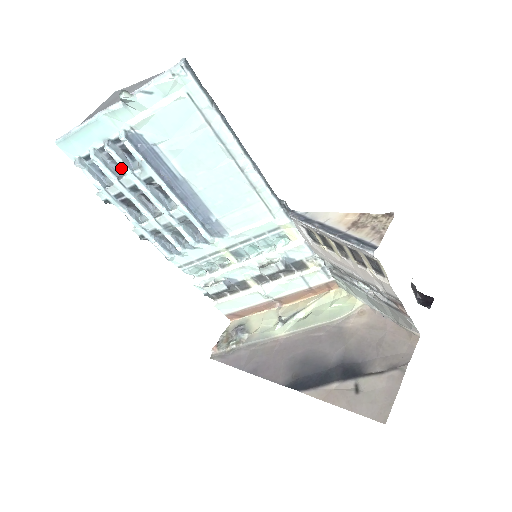
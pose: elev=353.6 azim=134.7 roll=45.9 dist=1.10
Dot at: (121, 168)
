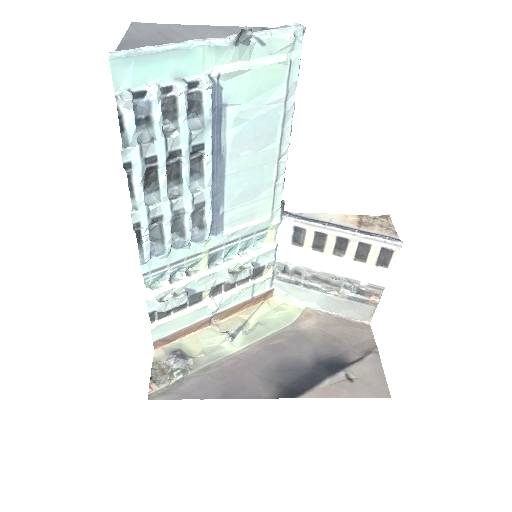
Dot at: occluded
